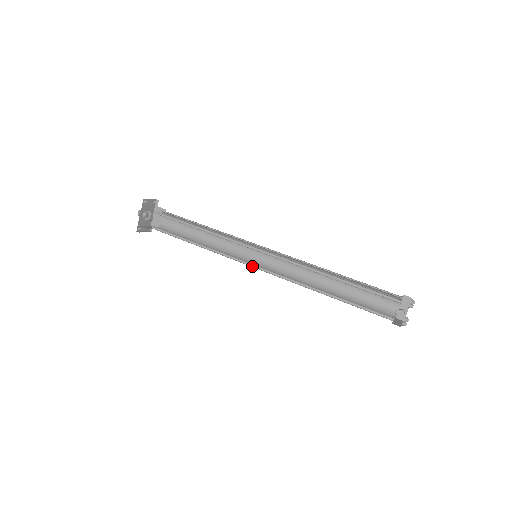
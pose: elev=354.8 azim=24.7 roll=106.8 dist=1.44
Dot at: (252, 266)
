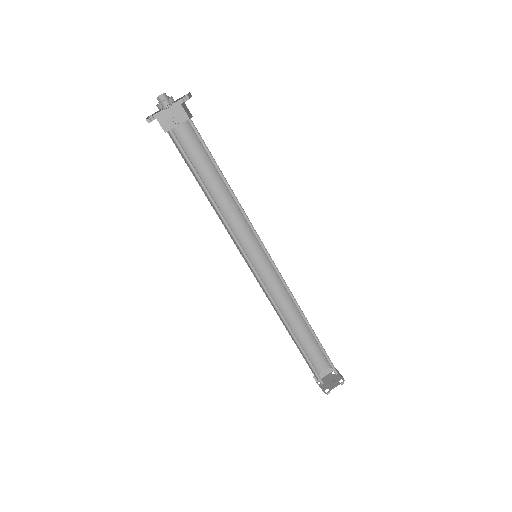
Dot at: (250, 266)
